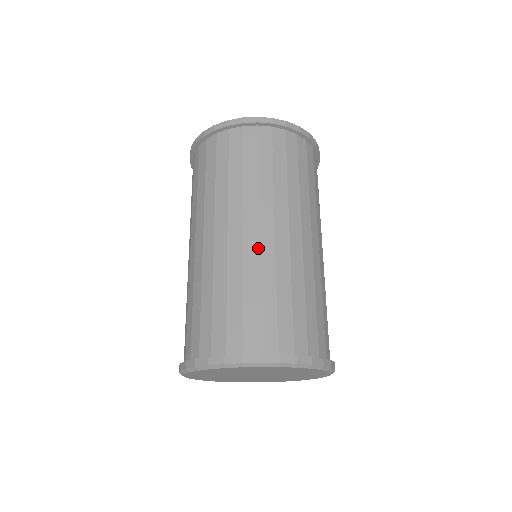
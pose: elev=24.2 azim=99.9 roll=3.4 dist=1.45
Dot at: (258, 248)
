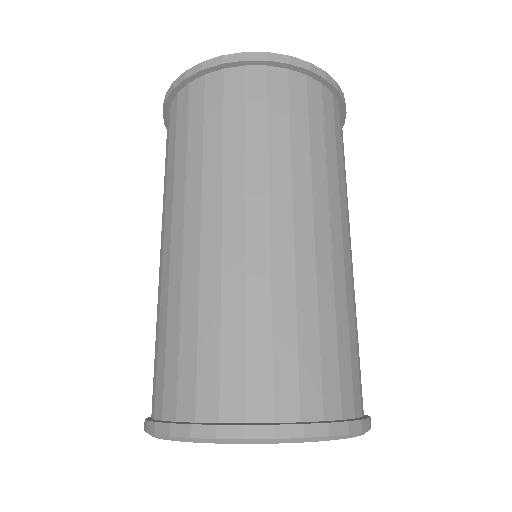
Dot at: (293, 254)
